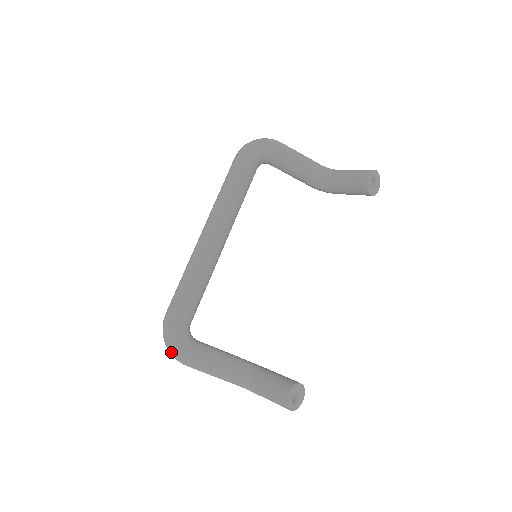
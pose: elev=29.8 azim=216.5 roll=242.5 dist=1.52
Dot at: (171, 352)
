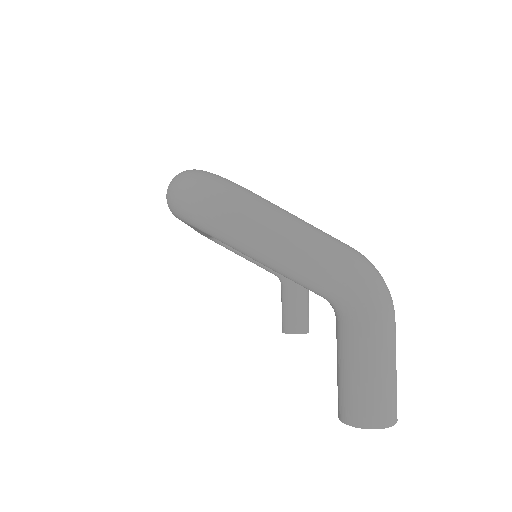
Dot at: occluded
